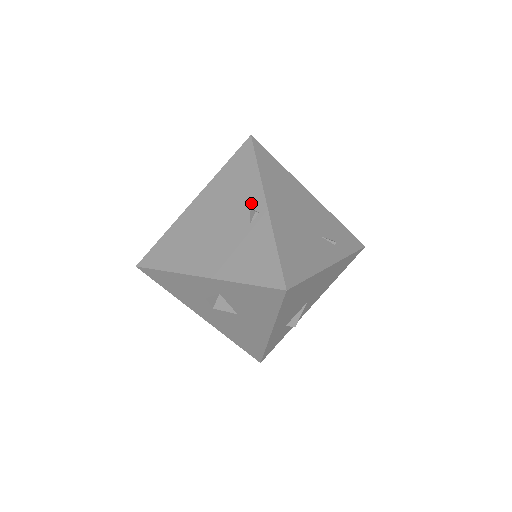
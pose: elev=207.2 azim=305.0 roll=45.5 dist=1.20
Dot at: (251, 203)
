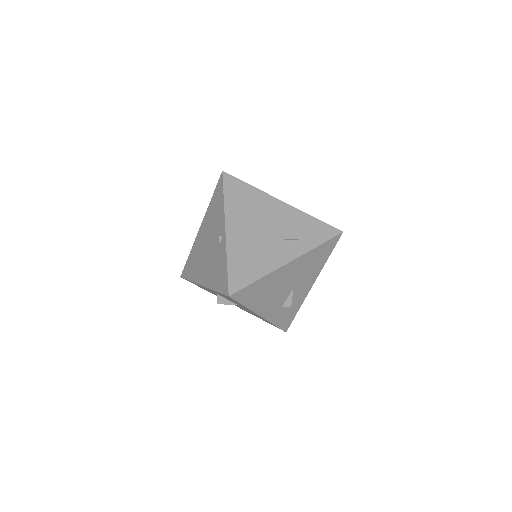
Dot at: (220, 229)
